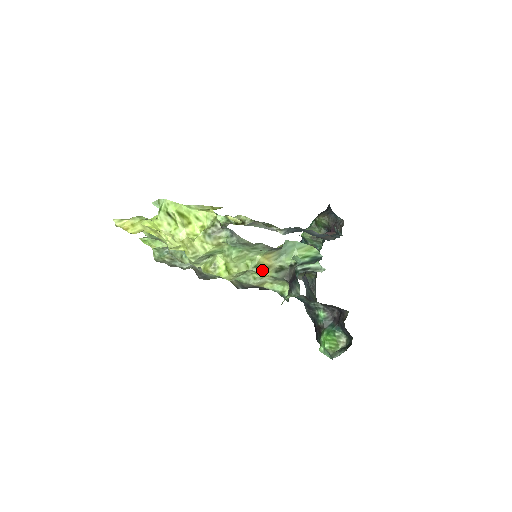
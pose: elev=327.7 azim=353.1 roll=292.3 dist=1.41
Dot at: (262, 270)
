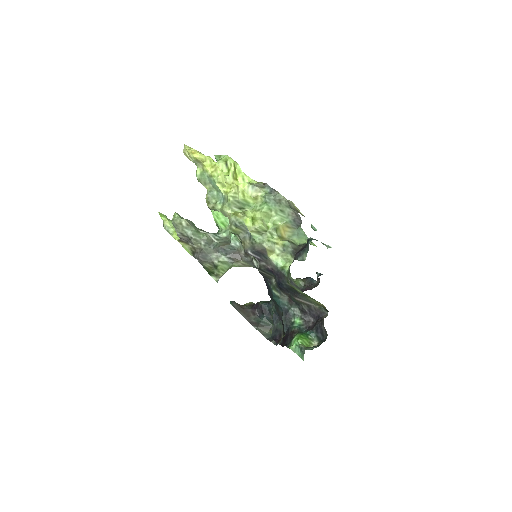
Dot at: (278, 236)
